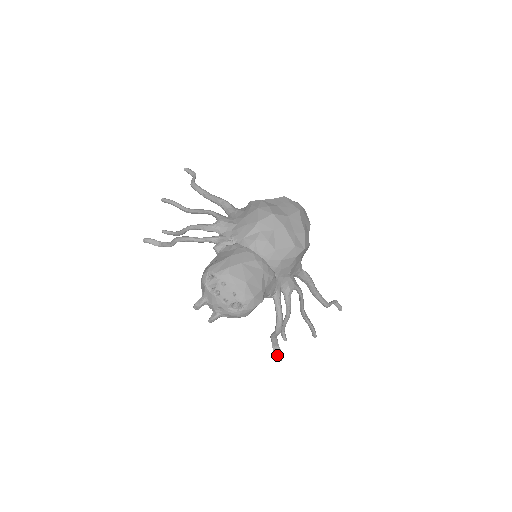
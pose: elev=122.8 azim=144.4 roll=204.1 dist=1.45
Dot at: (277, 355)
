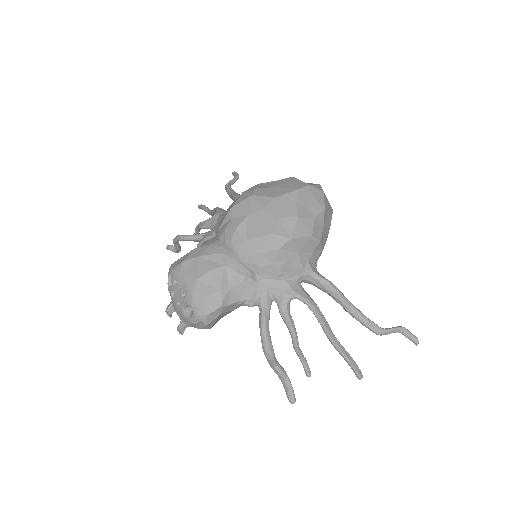
Dot at: (286, 393)
